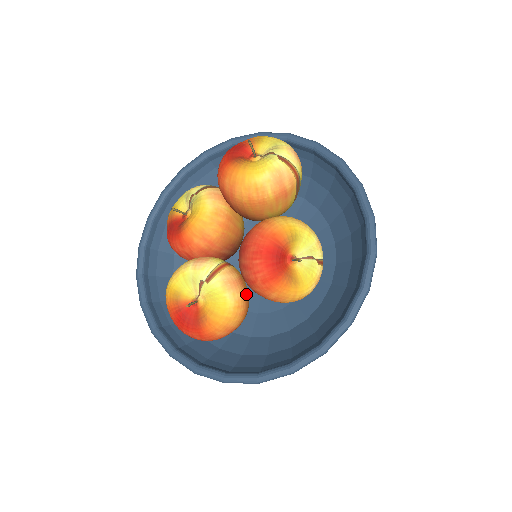
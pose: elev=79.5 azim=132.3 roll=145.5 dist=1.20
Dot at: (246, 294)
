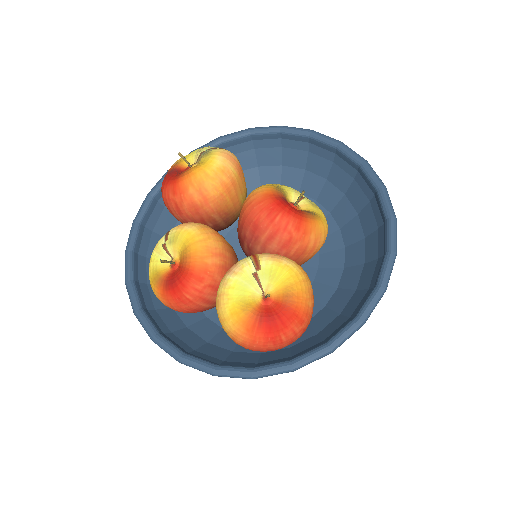
Dot at: occluded
